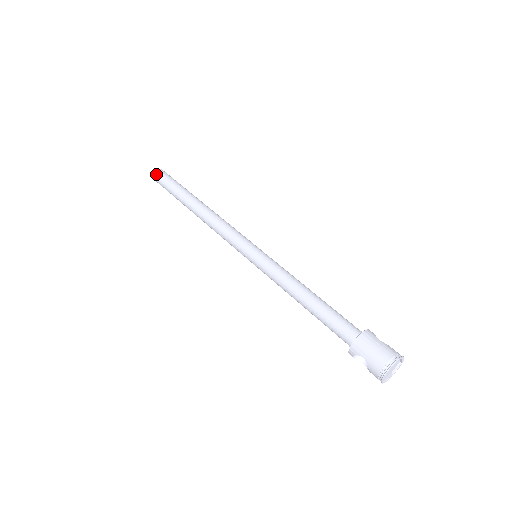
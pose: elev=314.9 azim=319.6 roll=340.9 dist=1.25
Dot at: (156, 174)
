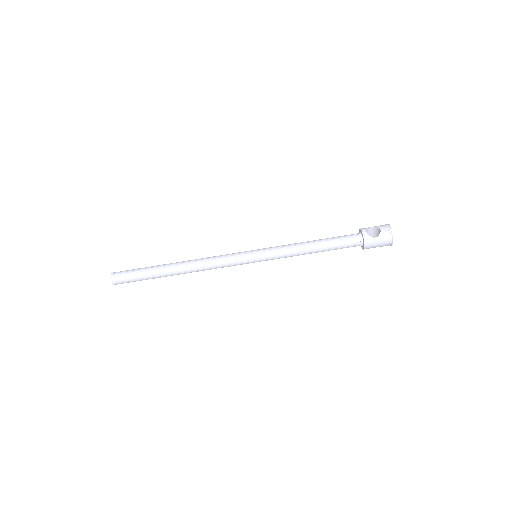
Dot at: occluded
